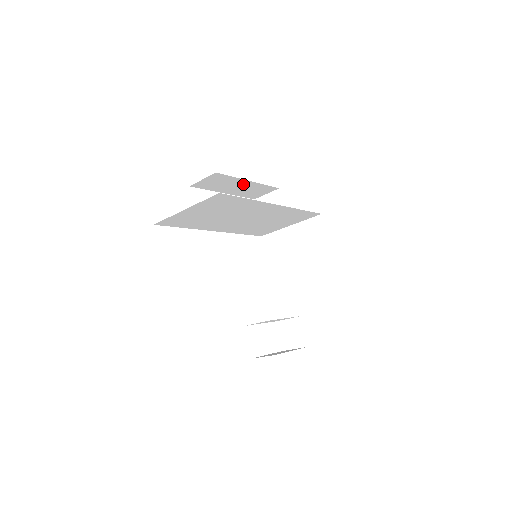
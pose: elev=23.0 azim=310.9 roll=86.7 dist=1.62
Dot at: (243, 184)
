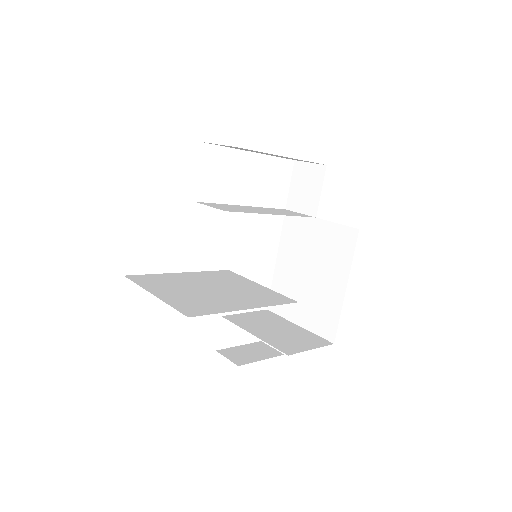
Dot at: (276, 155)
